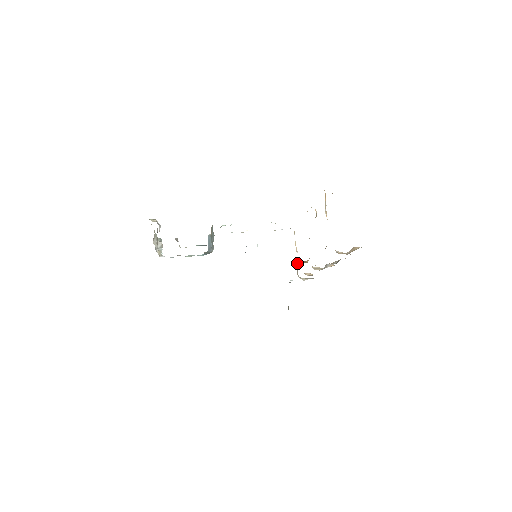
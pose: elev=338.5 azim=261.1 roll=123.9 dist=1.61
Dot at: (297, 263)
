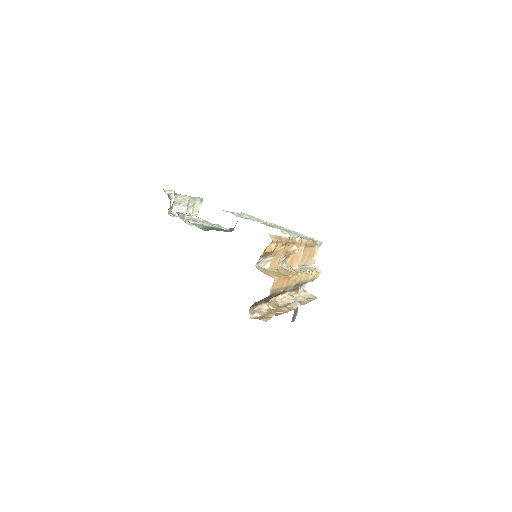
Dot at: occluded
